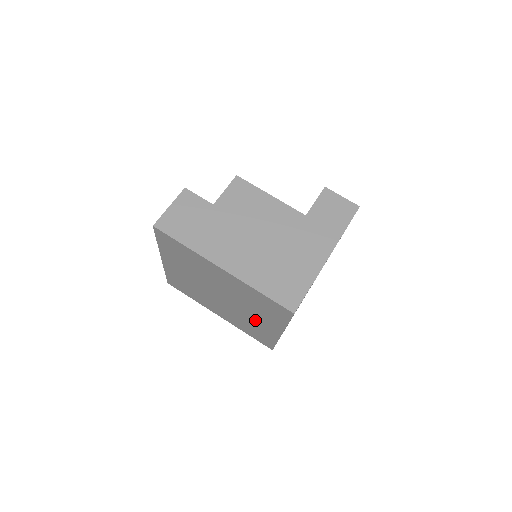
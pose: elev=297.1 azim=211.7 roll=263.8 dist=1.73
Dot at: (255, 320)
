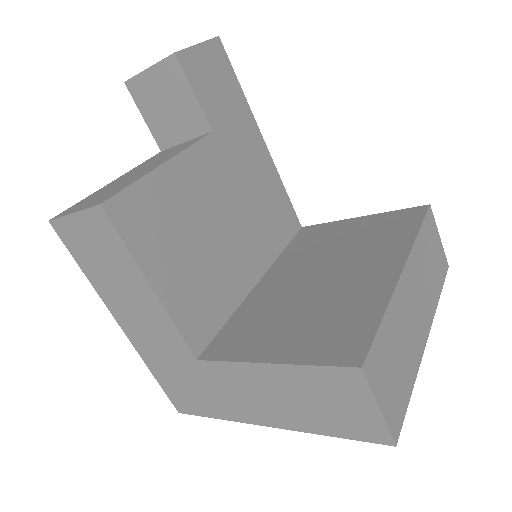
Dot at: occluded
